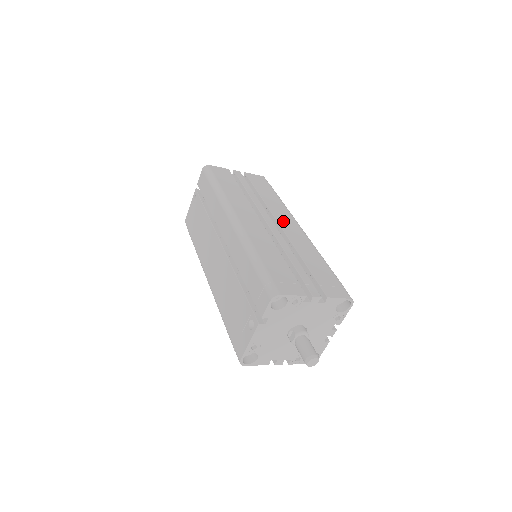
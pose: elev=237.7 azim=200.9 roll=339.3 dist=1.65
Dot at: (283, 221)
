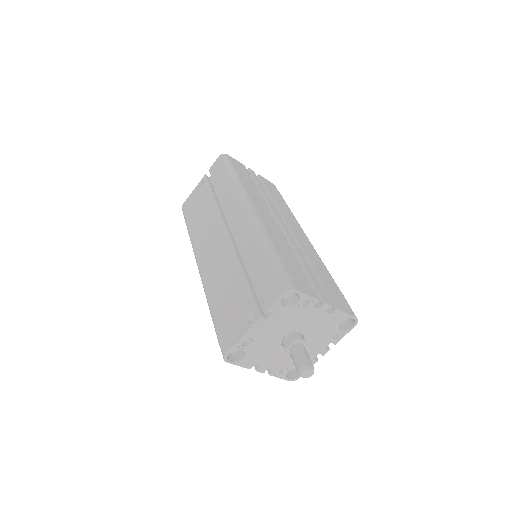
Dot at: (294, 228)
